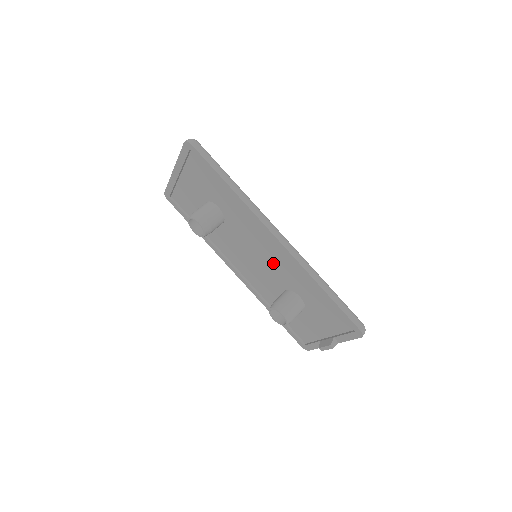
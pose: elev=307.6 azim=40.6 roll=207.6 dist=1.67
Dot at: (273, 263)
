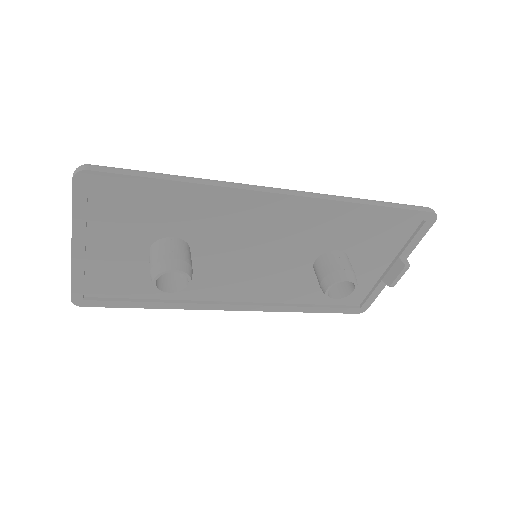
Dot at: (286, 240)
